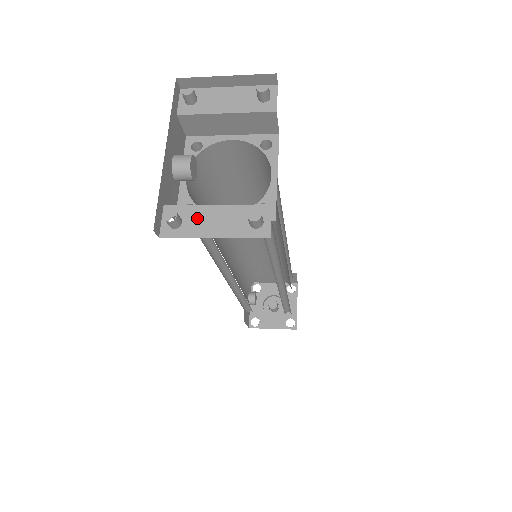
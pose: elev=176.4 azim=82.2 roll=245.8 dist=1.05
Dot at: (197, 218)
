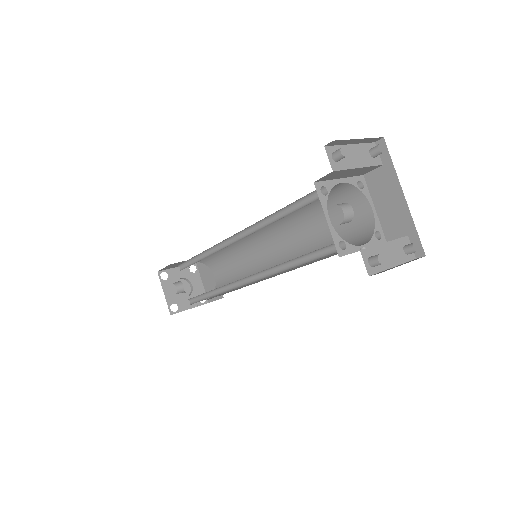
Dot at: (380, 255)
